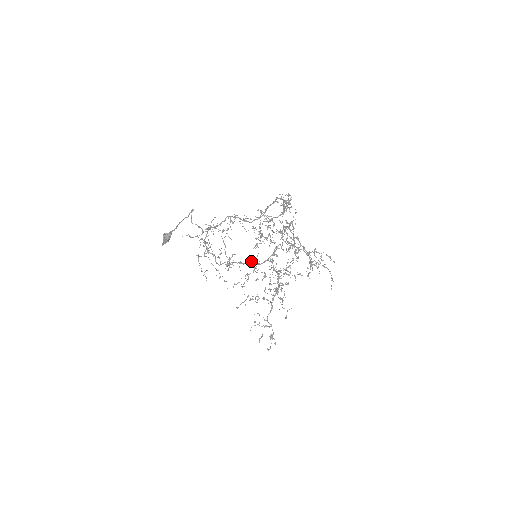
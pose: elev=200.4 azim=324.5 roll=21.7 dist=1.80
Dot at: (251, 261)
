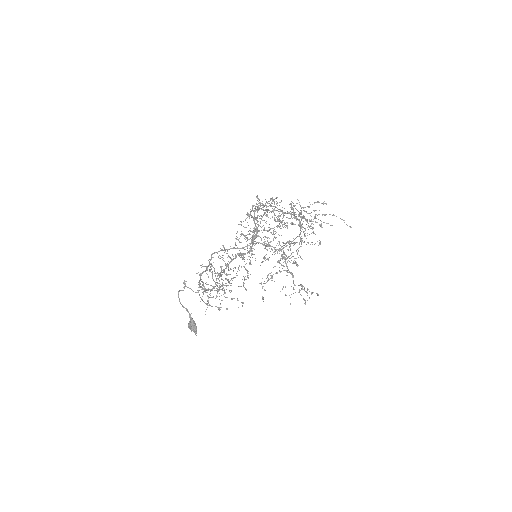
Dot at: (236, 256)
